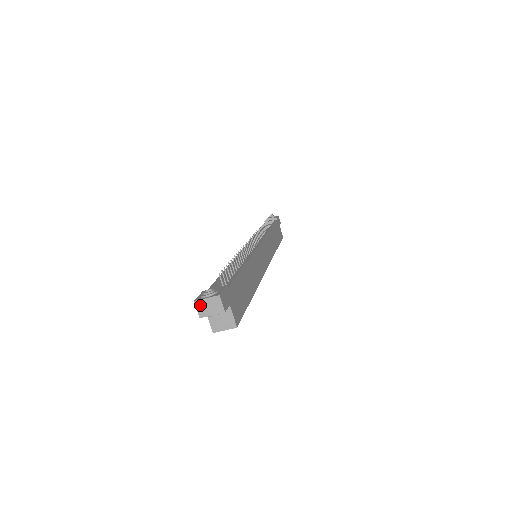
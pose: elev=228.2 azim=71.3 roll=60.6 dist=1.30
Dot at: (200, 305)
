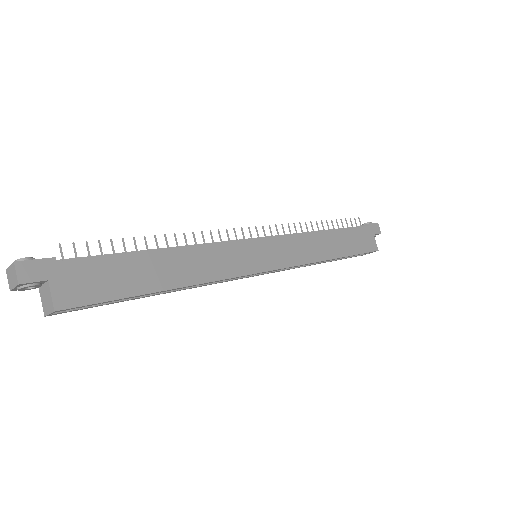
Dot at: (8, 275)
